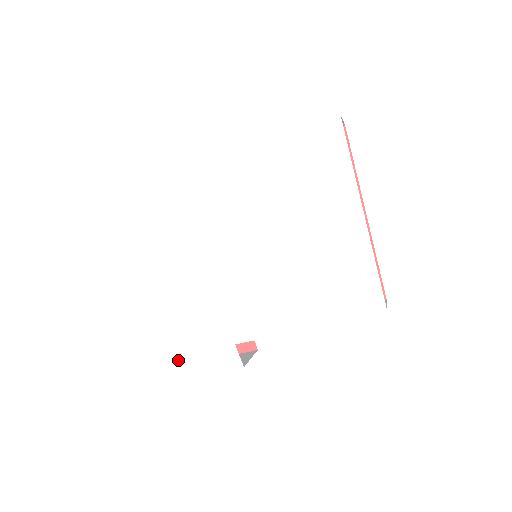
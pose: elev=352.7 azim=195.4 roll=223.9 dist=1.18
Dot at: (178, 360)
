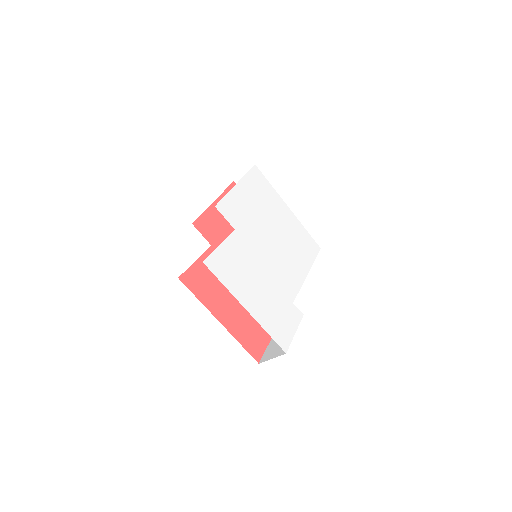
Dot at: (279, 336)
